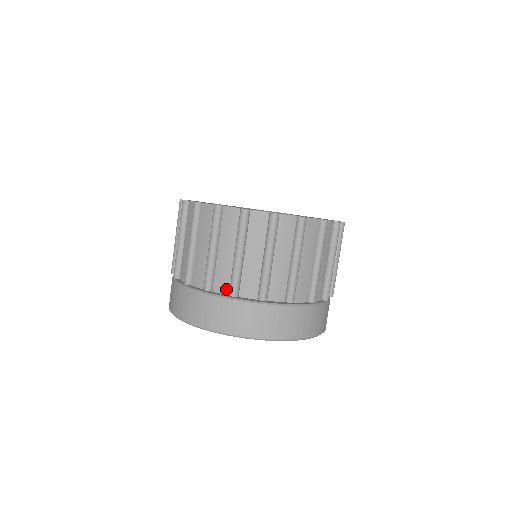
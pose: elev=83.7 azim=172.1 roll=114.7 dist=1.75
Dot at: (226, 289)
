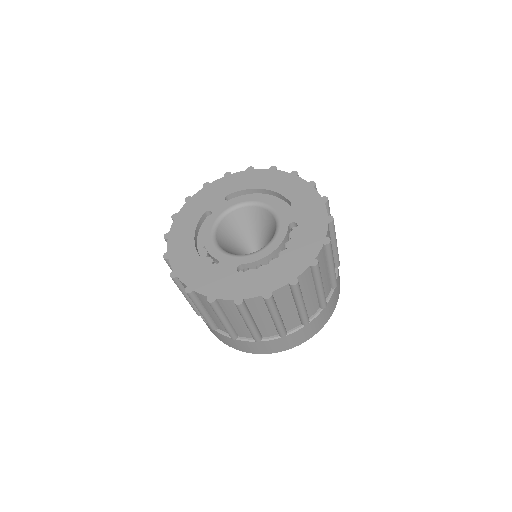
Dot at: occluded
